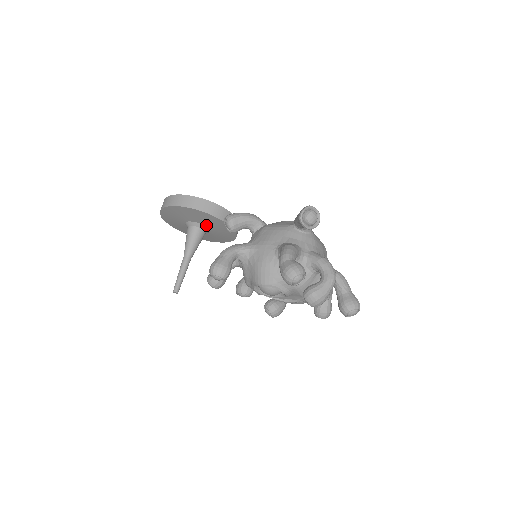
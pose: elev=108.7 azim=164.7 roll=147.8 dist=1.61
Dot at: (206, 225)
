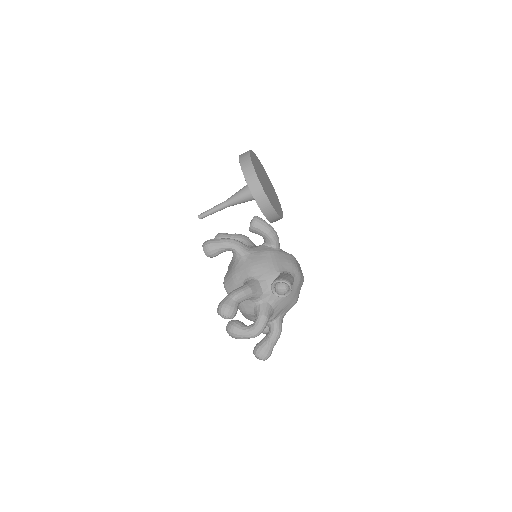
Dot at: occluded
